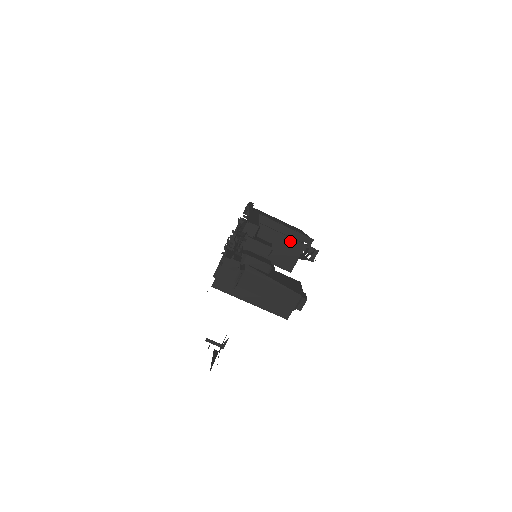
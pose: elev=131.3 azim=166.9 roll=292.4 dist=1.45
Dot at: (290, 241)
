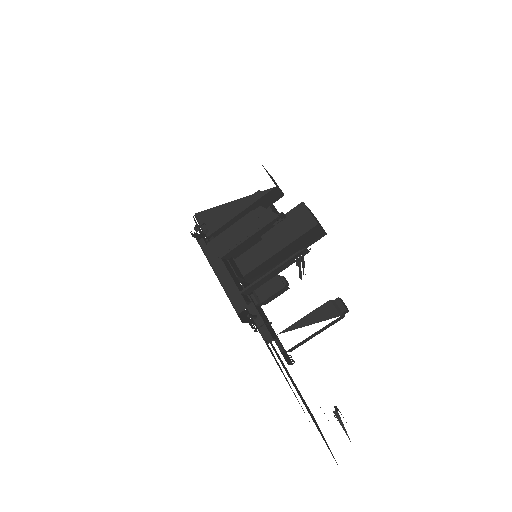
Dot at: (277, 270)
